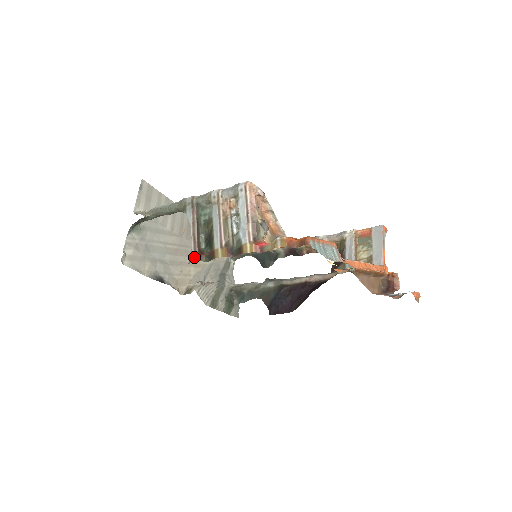
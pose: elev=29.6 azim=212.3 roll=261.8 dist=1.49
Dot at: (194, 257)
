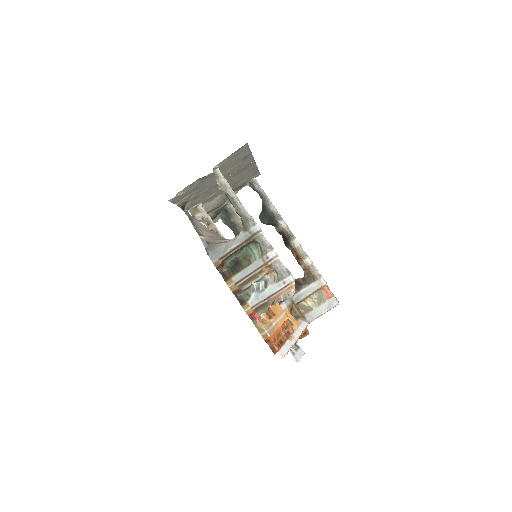
Dot at: (216, 261)
